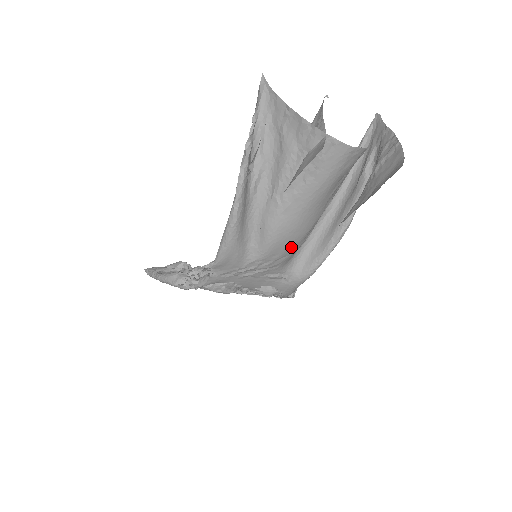
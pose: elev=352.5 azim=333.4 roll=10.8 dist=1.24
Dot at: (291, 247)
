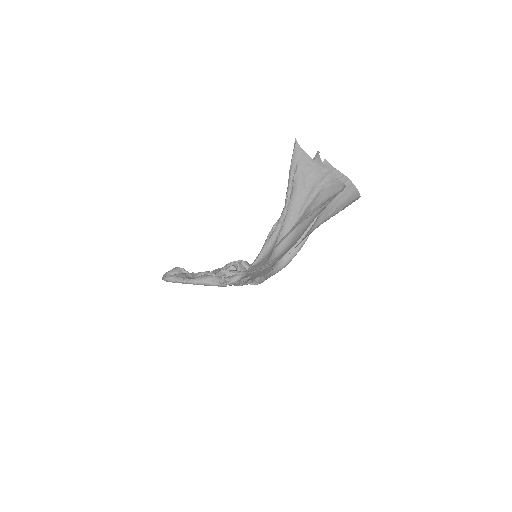
Dot at: occluded
